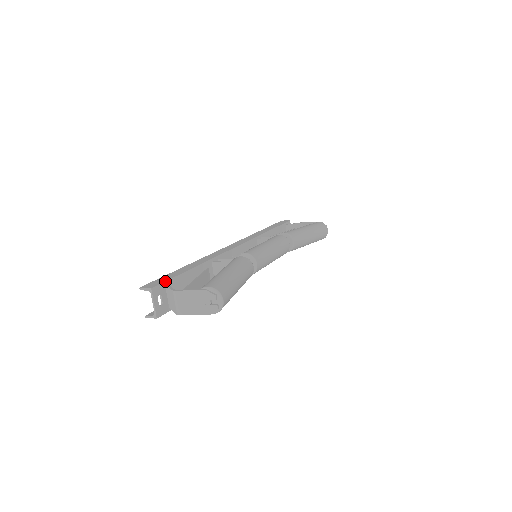
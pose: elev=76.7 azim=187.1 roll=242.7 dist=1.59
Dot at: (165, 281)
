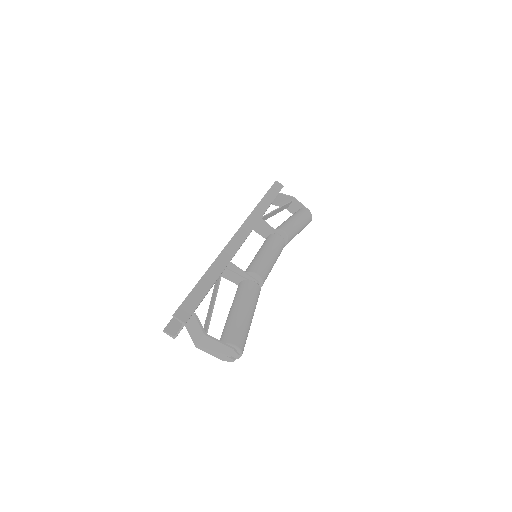
Dot at: occluded
